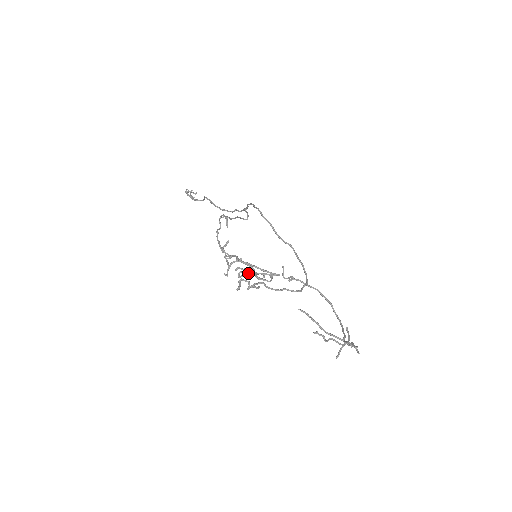
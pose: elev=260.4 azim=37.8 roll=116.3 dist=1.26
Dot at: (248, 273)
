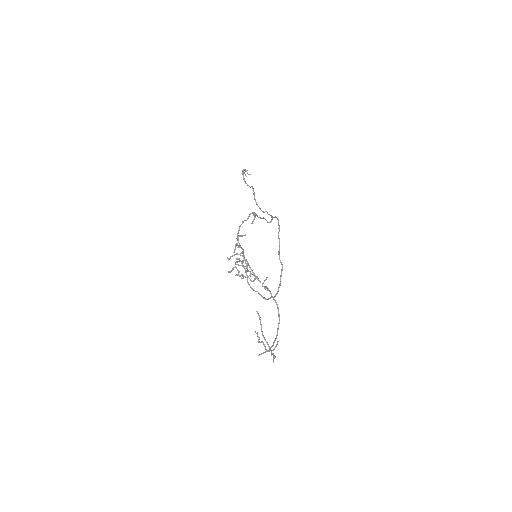
Dot at: occluded
